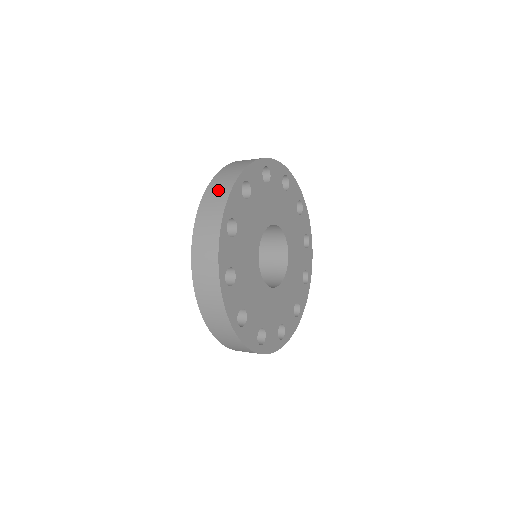
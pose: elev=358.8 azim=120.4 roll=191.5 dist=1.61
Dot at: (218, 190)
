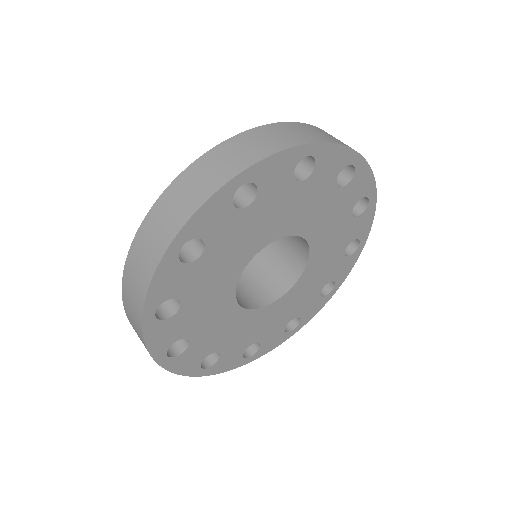
Dot at: (133, 324)
